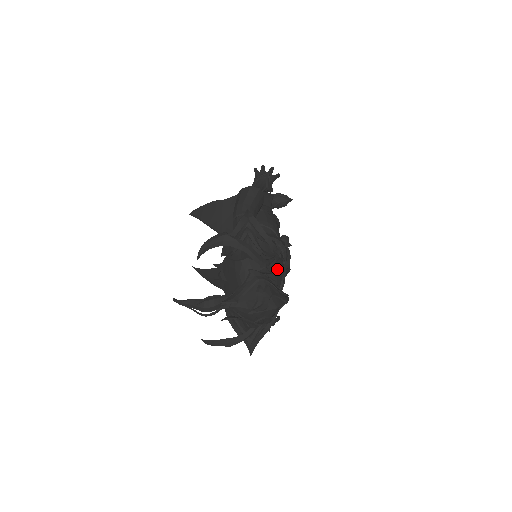
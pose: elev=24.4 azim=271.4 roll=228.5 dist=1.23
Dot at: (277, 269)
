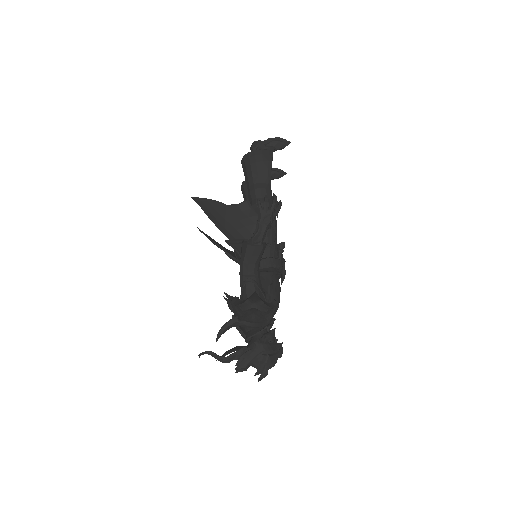
Dot at: (275, 308)
